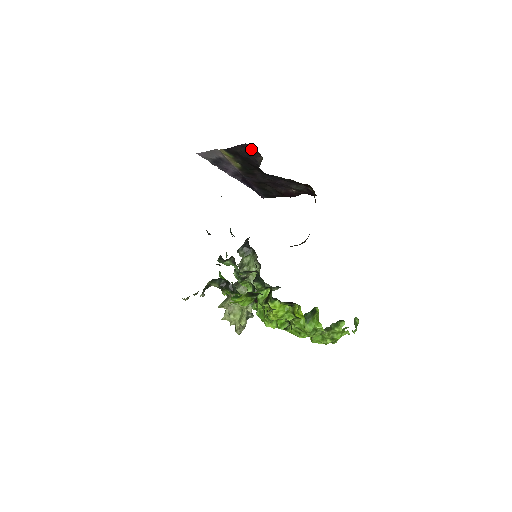
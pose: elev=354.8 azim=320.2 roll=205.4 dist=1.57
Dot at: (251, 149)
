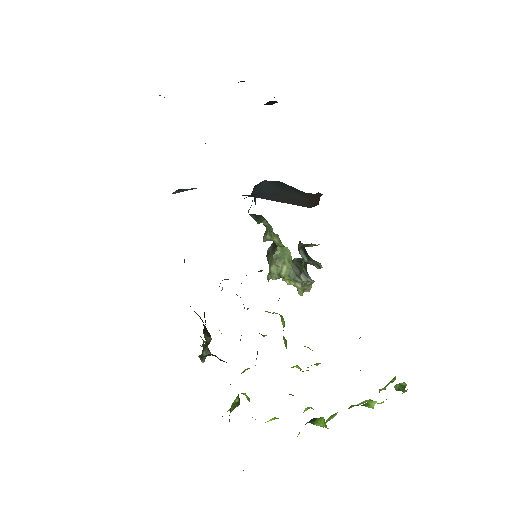
Dot at: occluded
